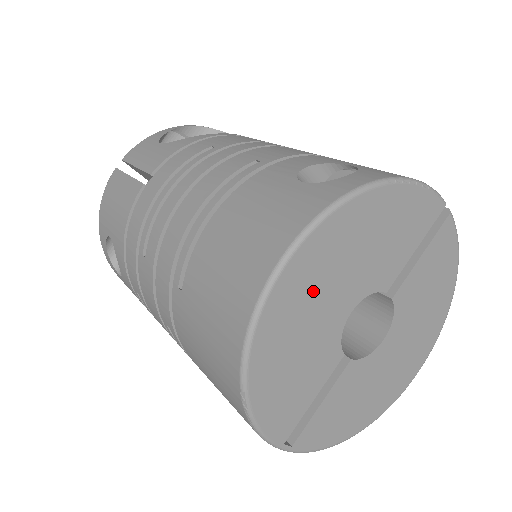
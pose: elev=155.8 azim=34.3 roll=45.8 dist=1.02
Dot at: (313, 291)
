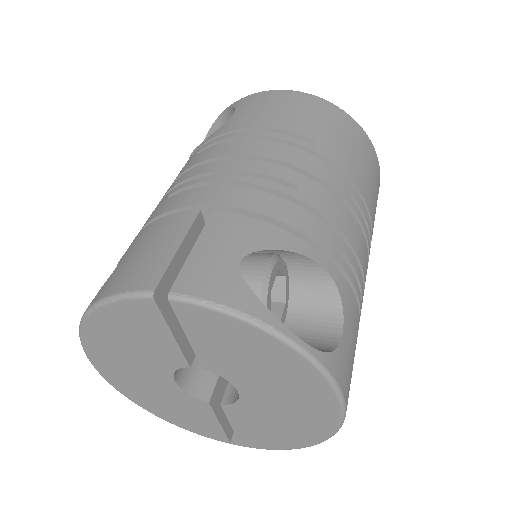
Dot at: (130, 377)
